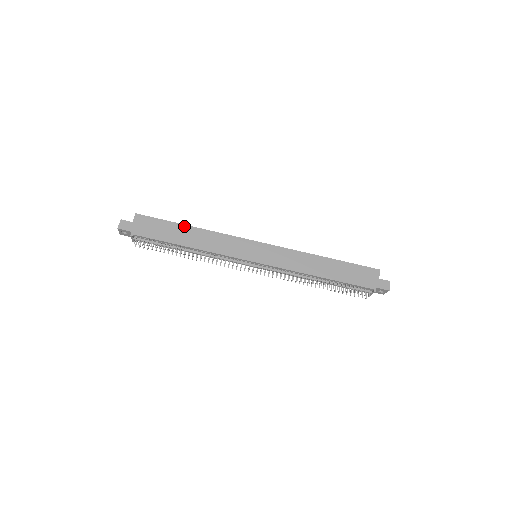
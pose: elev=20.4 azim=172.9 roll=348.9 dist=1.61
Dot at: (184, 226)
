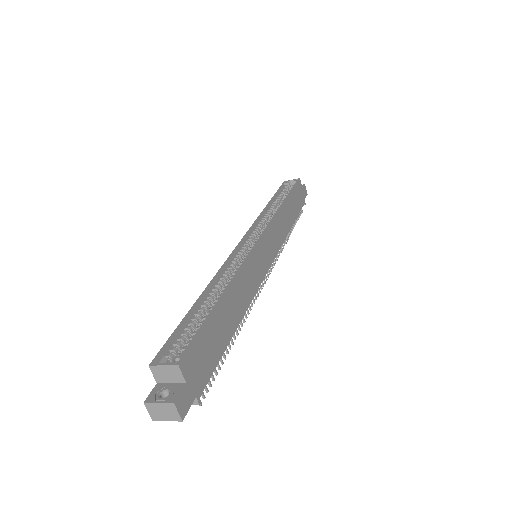
Dot at: (221, 303)
